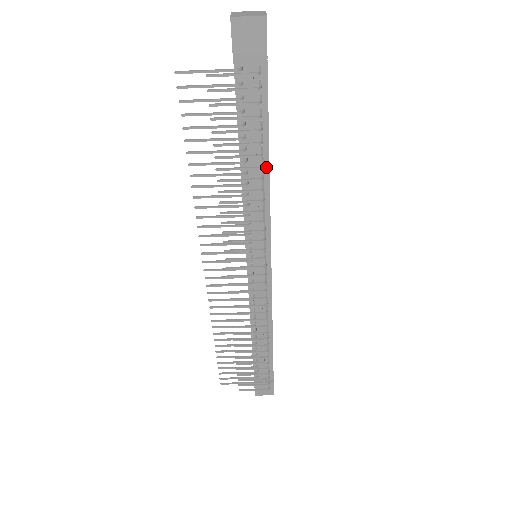
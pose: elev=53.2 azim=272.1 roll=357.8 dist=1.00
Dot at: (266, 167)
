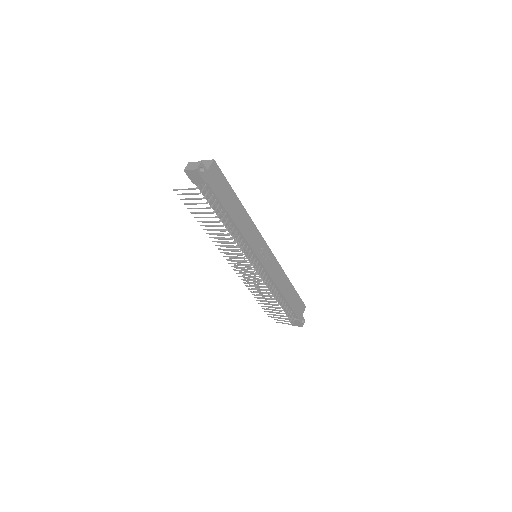
Dot at: (232, 222)
